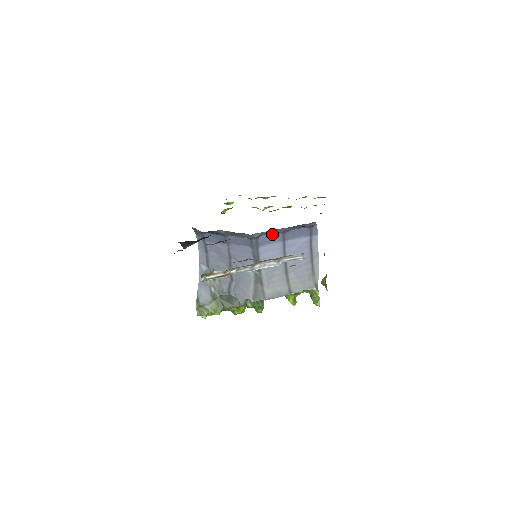
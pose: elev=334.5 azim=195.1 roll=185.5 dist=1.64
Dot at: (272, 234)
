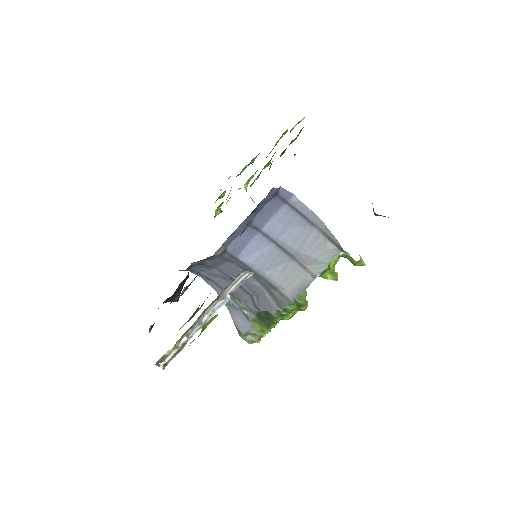
Dot at: (238, 235)
